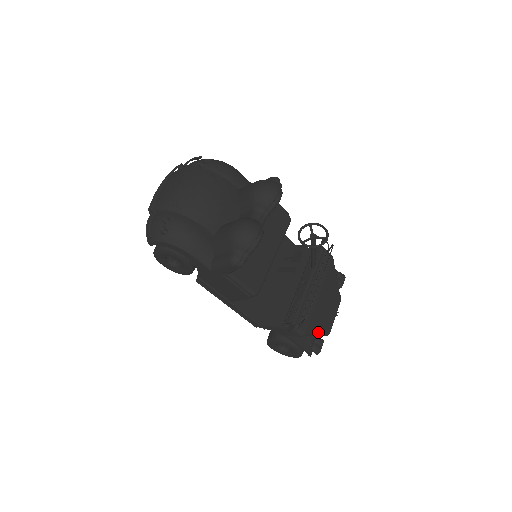
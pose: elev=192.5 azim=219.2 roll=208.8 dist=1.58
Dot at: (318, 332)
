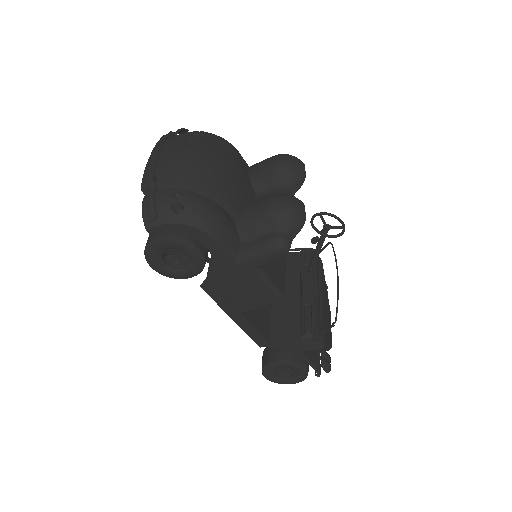
Dot at: (328, 344)
